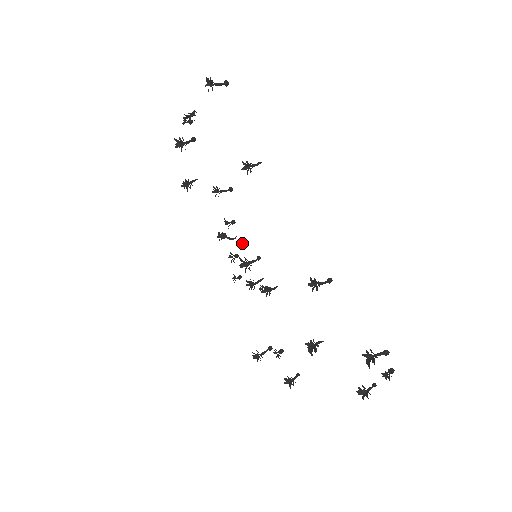
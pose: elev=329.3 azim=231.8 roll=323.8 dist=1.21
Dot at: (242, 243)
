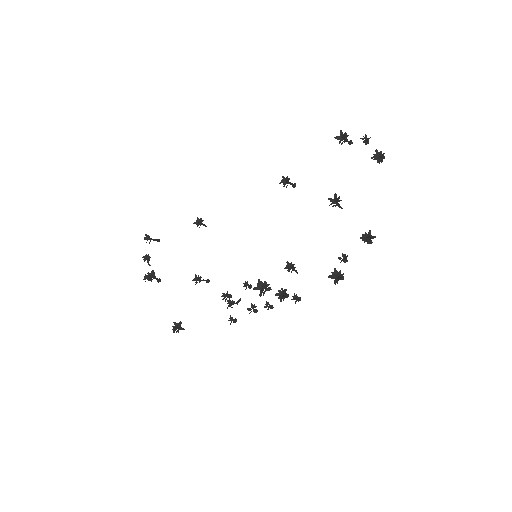
Dot at: (245, 281)
